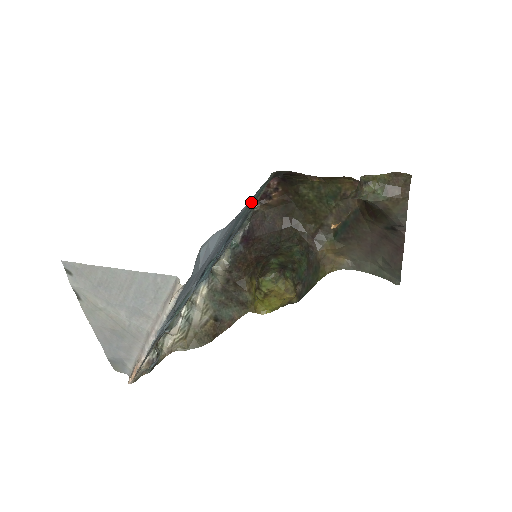
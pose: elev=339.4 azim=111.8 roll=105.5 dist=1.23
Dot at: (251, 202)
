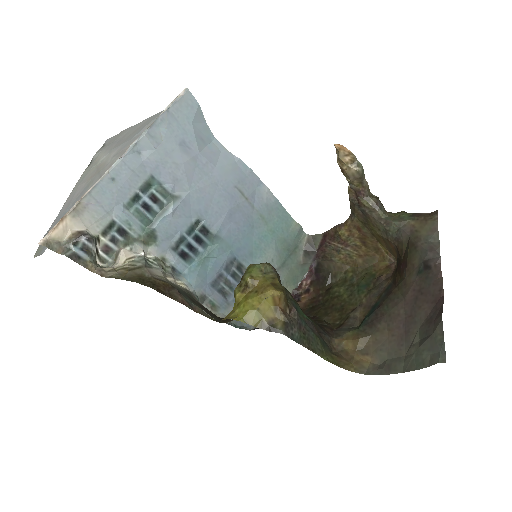
Dot at: (275, 237)
